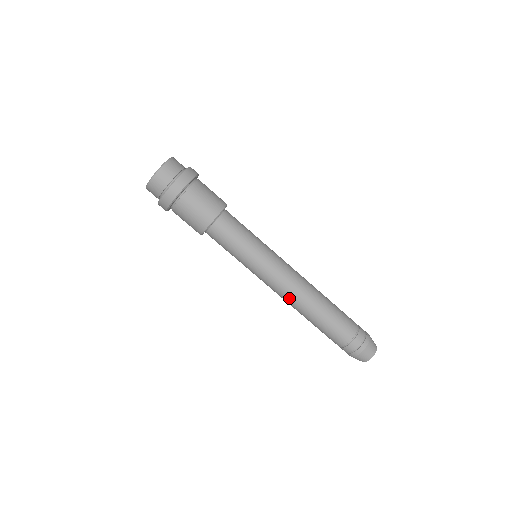
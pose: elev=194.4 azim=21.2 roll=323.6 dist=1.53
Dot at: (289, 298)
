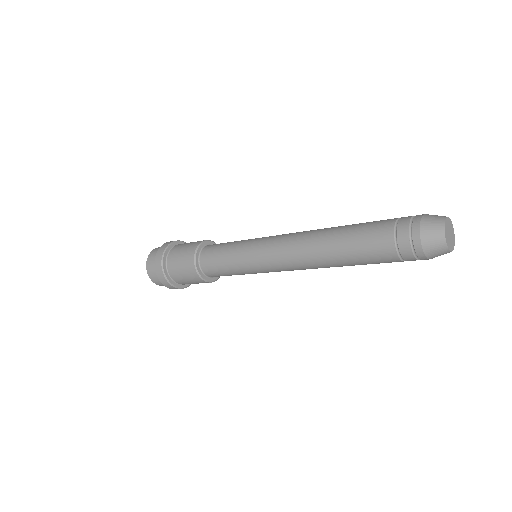
Dot at: (299, 261)
